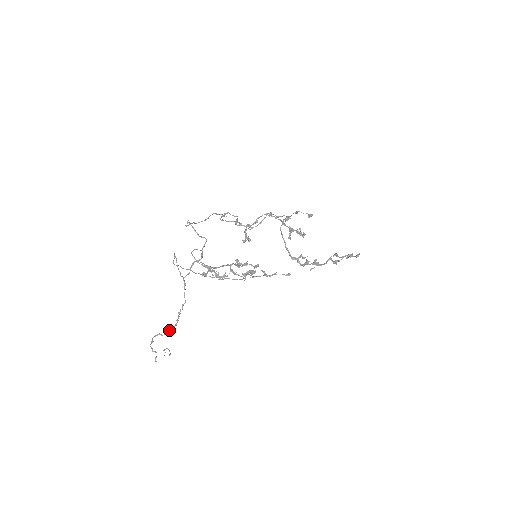
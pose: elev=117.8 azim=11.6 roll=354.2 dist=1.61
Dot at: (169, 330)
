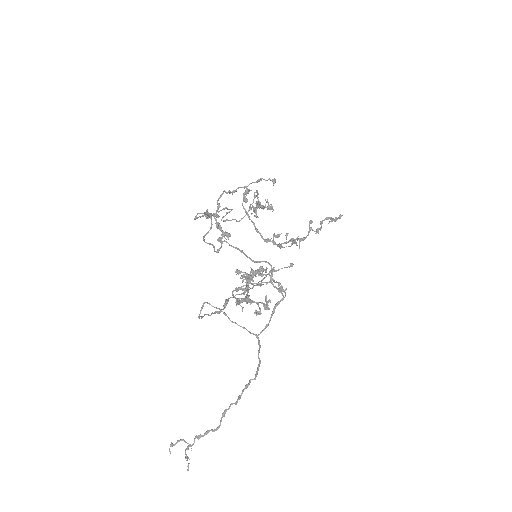
Dot at: (222, 417)
